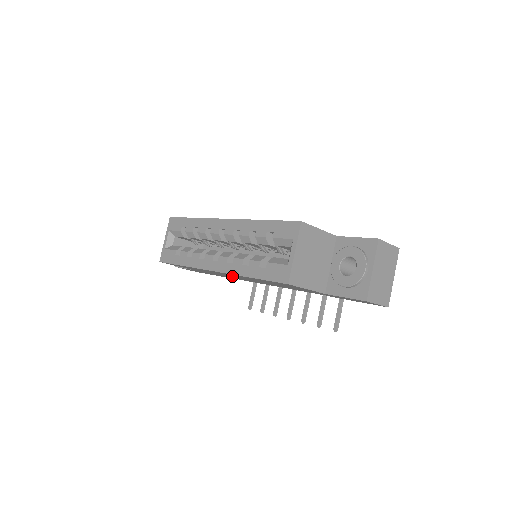
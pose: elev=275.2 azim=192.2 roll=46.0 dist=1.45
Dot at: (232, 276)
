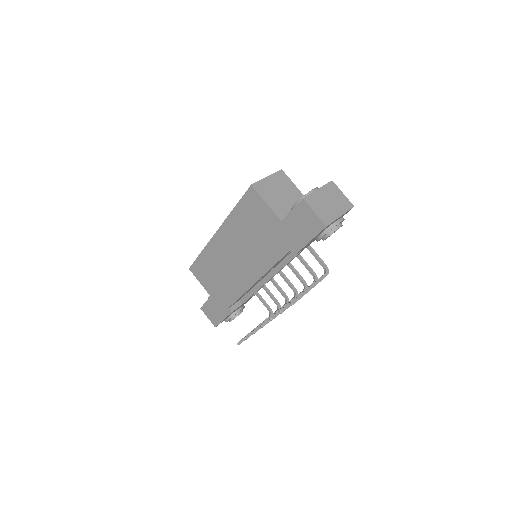
Dot at: (230, 258)
